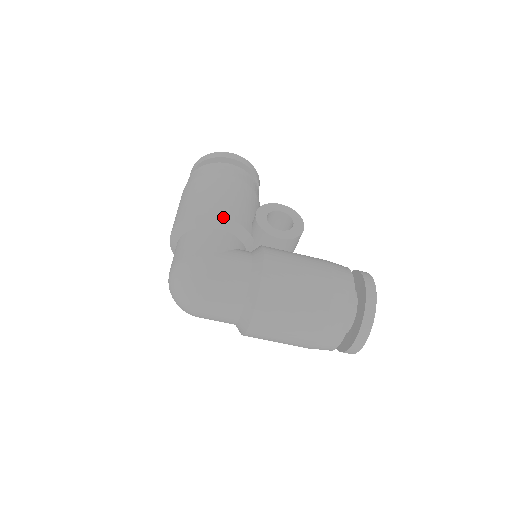
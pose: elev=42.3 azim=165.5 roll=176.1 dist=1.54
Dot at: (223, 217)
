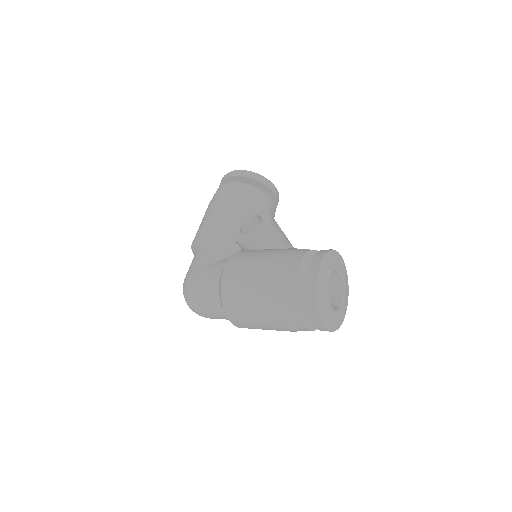
Dot at: (207, 237)
